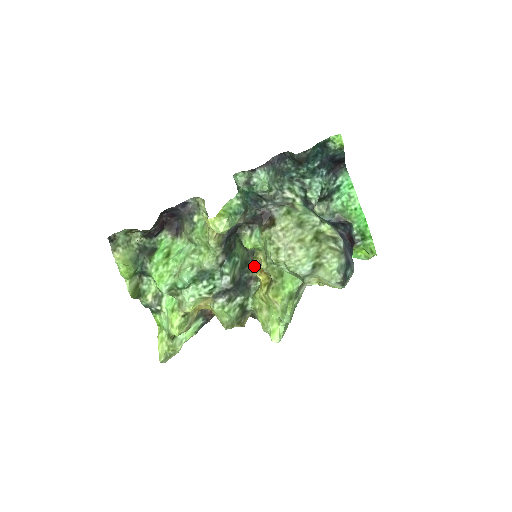
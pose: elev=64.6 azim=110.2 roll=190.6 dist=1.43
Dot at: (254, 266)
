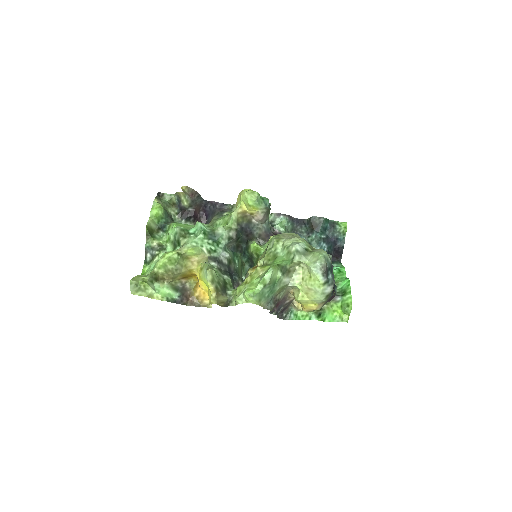
Dot at: occluded
